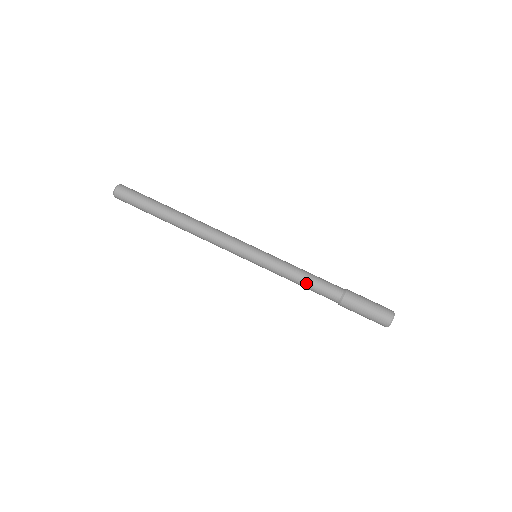
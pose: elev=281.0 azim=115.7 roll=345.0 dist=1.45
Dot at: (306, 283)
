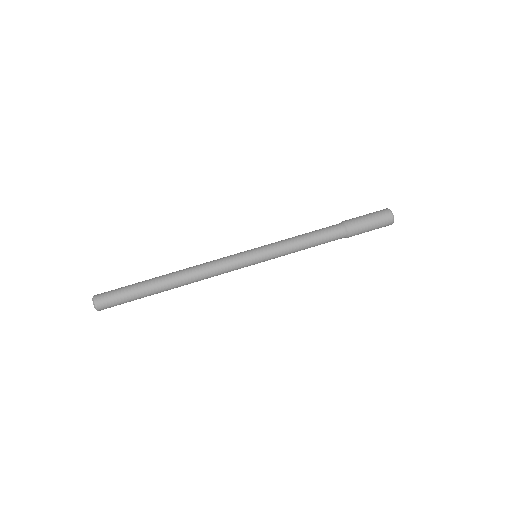
Dot at: (309, 236)
